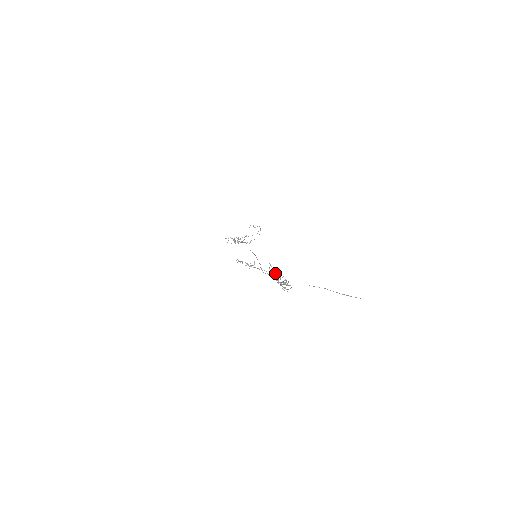
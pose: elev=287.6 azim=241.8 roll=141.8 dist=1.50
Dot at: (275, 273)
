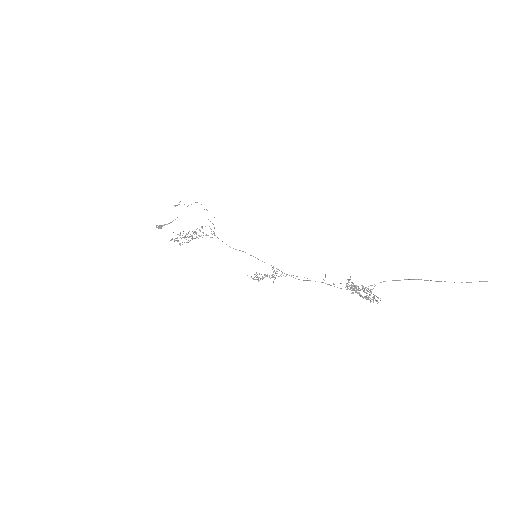
Dot at: occluded
